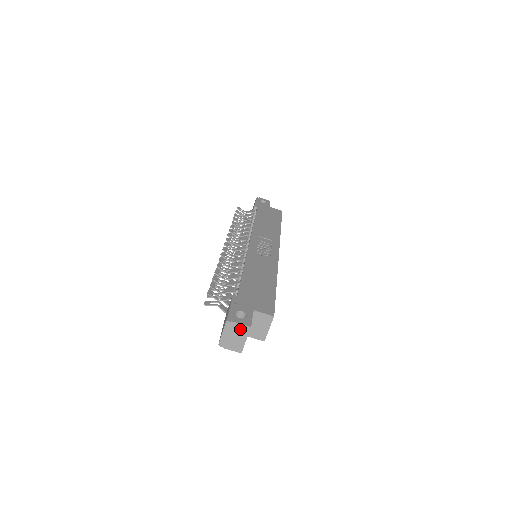
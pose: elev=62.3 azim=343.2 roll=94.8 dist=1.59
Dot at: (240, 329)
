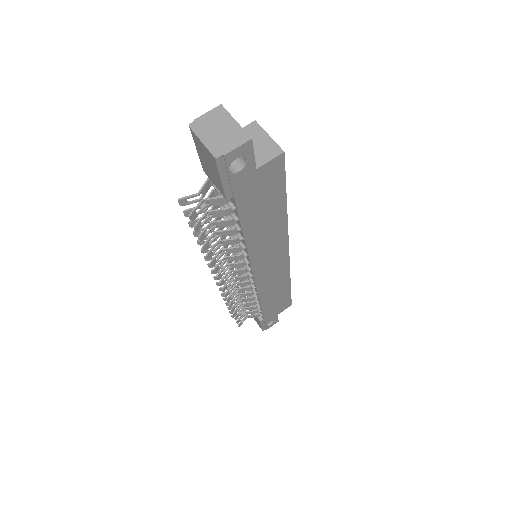
Dot at: (213, 118)
